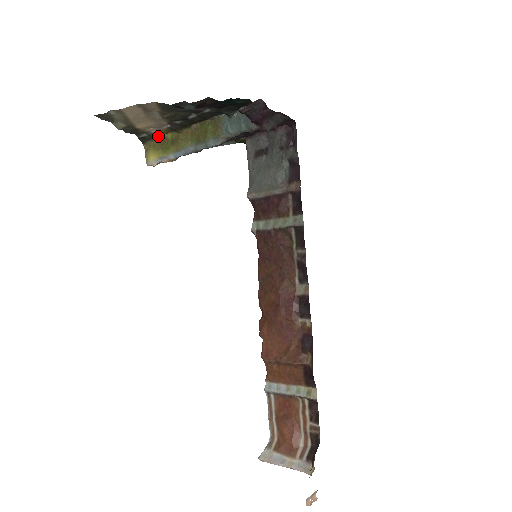
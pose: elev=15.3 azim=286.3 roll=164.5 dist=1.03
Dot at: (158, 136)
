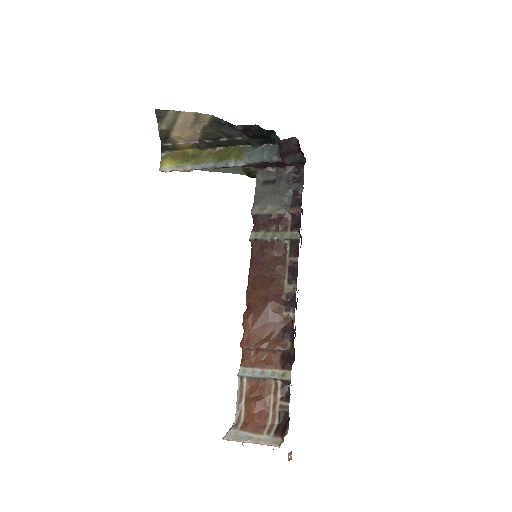
Dot at: (180, 149)
